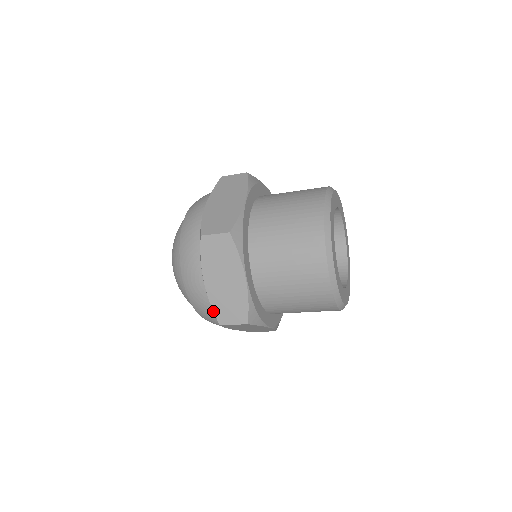
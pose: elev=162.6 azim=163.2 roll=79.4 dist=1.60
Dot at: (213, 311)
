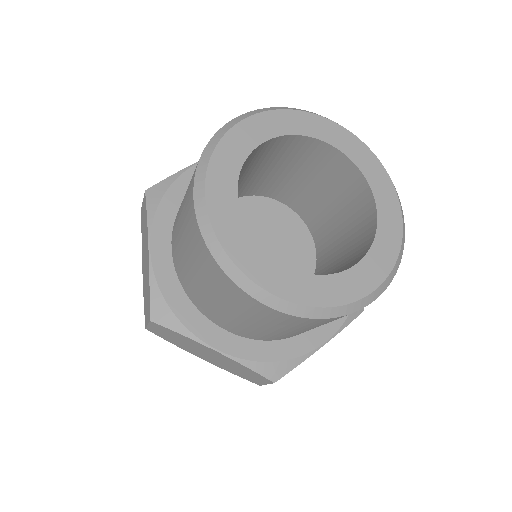
Dot at: (144, 308)
